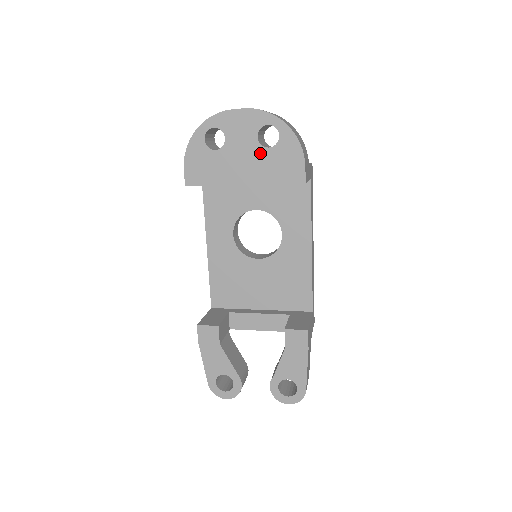
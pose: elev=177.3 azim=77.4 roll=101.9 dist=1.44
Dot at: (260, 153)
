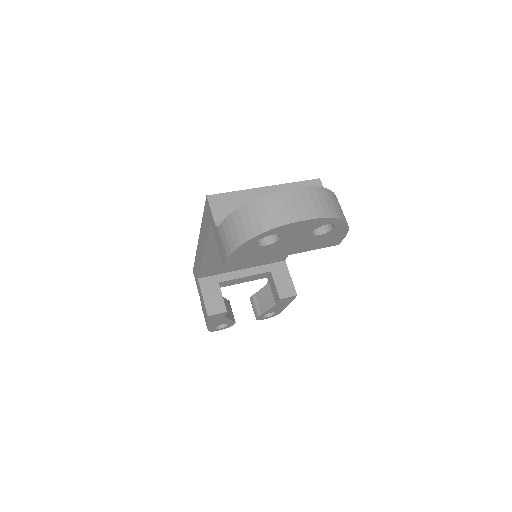
Dot at: (310, 239)
